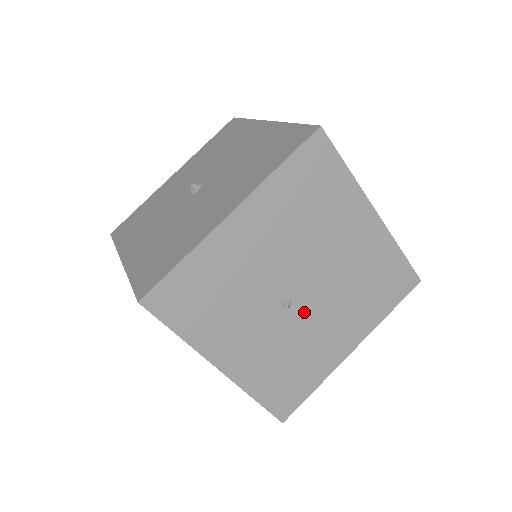
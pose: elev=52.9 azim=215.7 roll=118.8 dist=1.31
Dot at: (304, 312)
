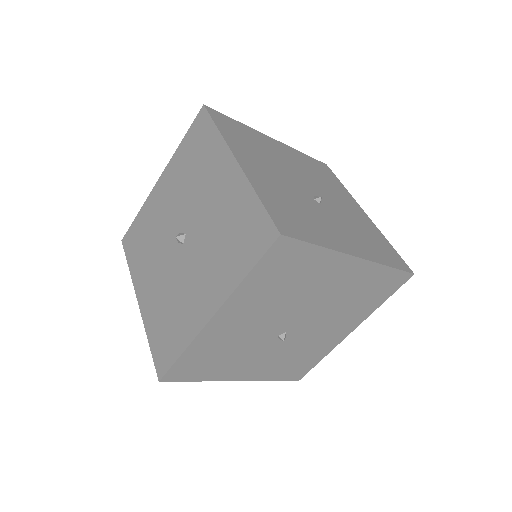
Dot at: (300, 333)
